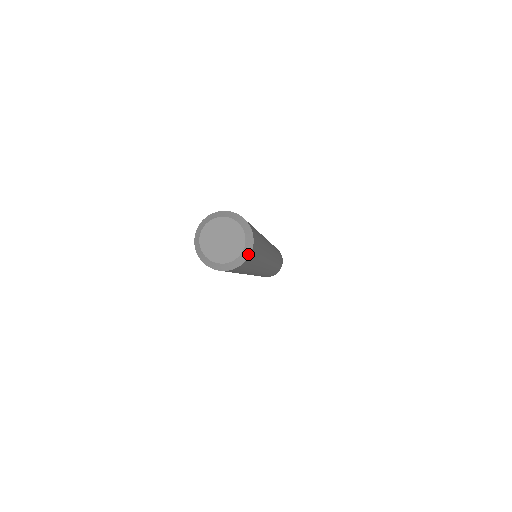
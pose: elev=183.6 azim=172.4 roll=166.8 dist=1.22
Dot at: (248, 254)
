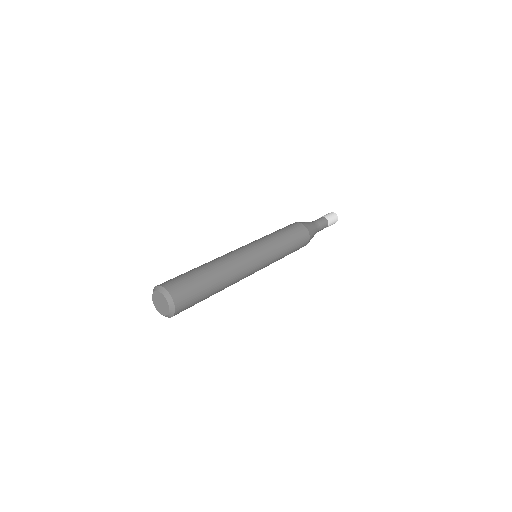
Dot at: (168, 317)
